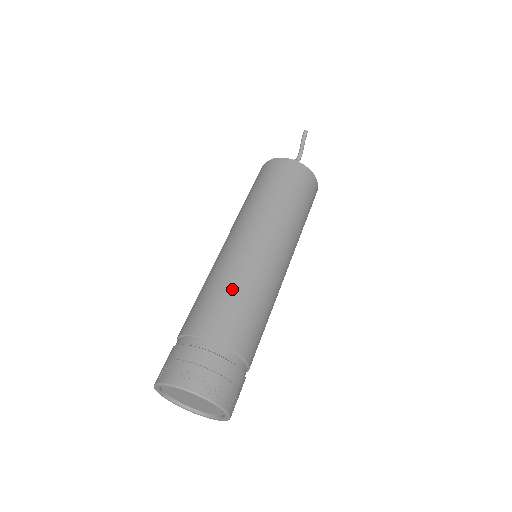
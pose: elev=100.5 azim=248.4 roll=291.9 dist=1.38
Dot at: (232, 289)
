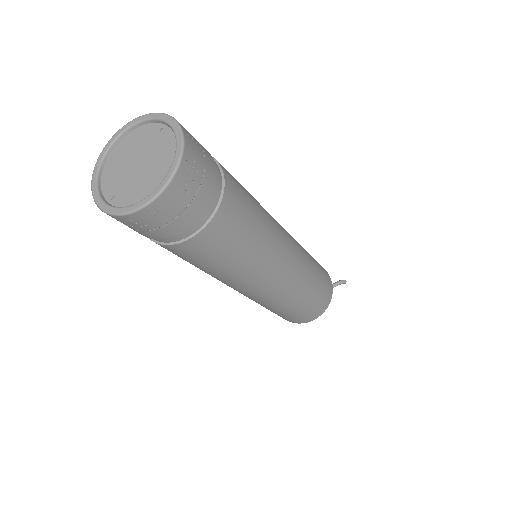
Dot at: occluded
